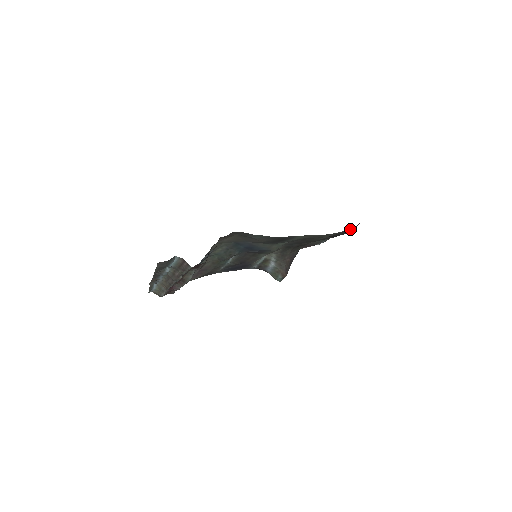
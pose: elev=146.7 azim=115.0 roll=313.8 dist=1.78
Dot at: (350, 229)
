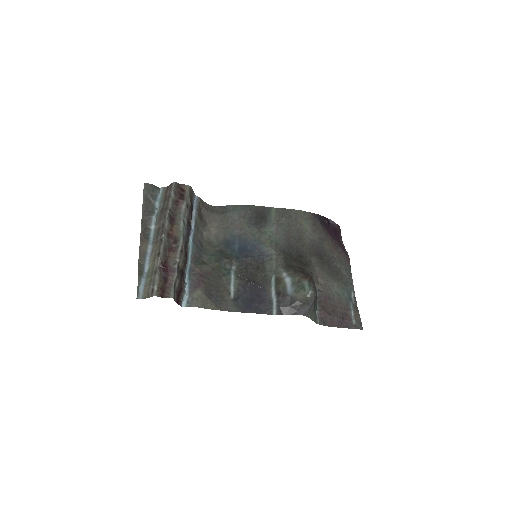
Dot at: (325, 226)
